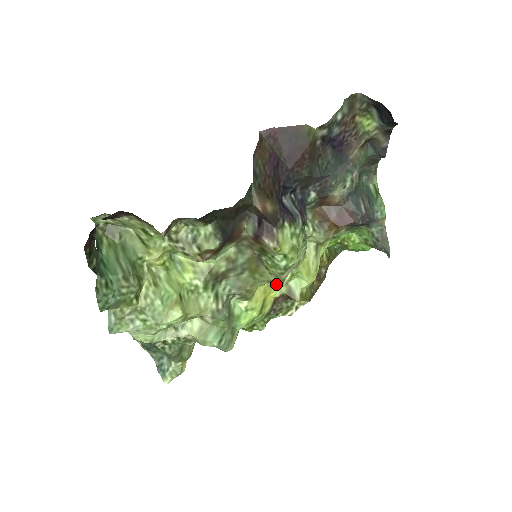
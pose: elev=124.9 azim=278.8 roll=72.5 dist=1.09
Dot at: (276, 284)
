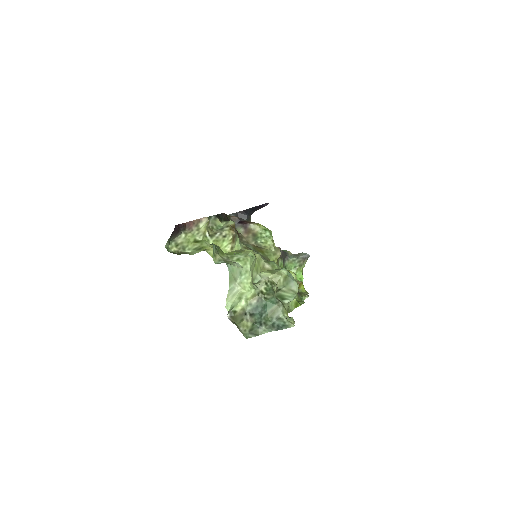
Dot at: (278, 254)
